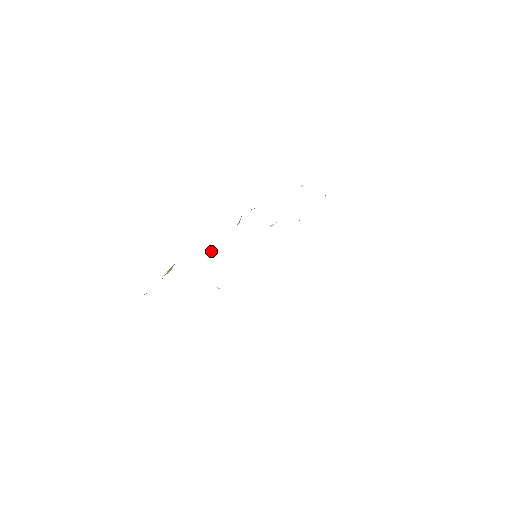
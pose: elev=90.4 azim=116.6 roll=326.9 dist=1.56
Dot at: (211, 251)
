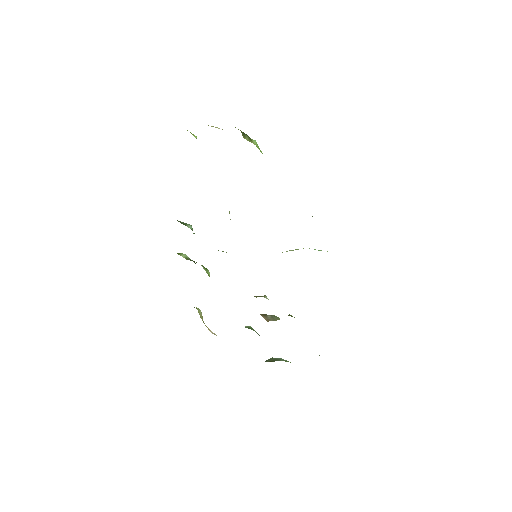
Dot at: occluded
